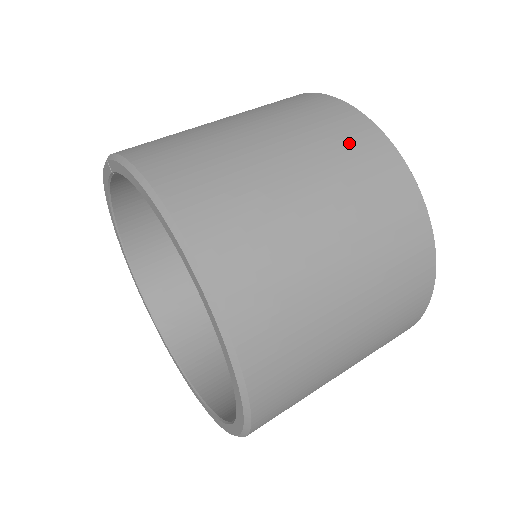
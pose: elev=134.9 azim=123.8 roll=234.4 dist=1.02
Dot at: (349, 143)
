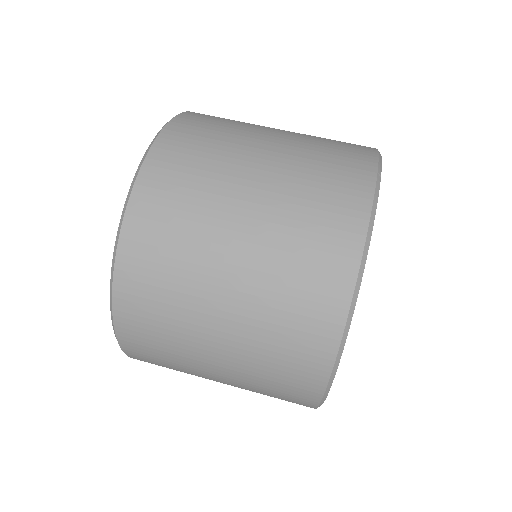
Dot at: (304, 298)
